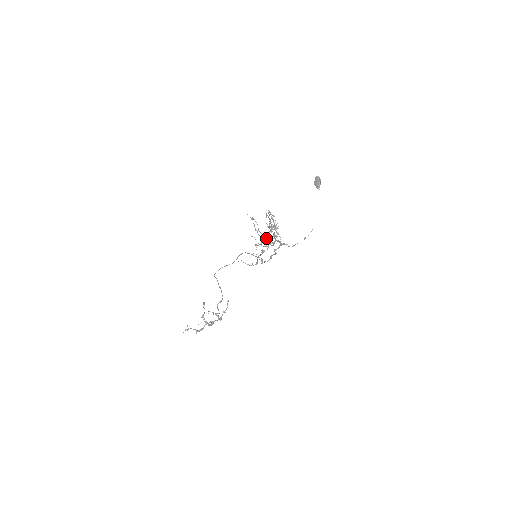
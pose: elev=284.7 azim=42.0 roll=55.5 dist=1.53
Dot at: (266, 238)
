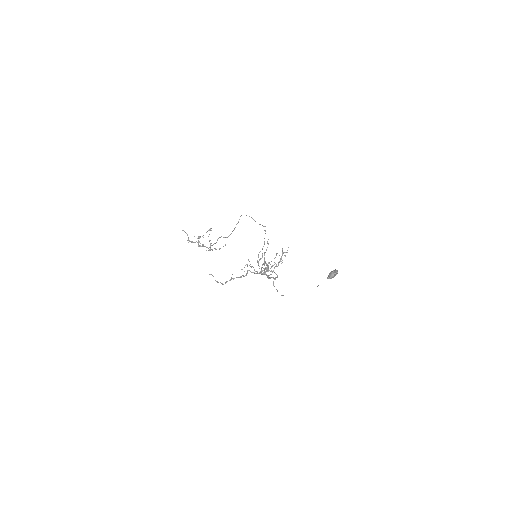
Dot at: occluded
